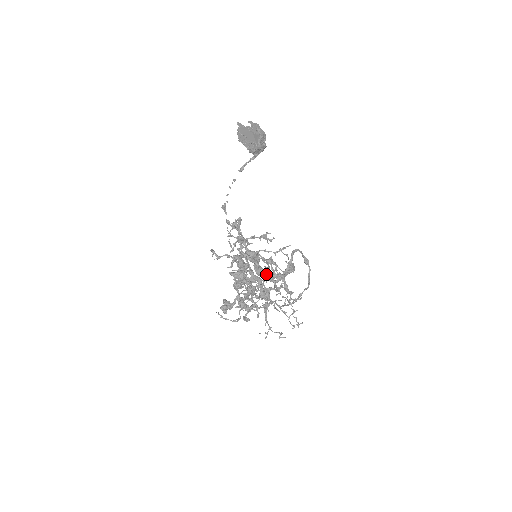
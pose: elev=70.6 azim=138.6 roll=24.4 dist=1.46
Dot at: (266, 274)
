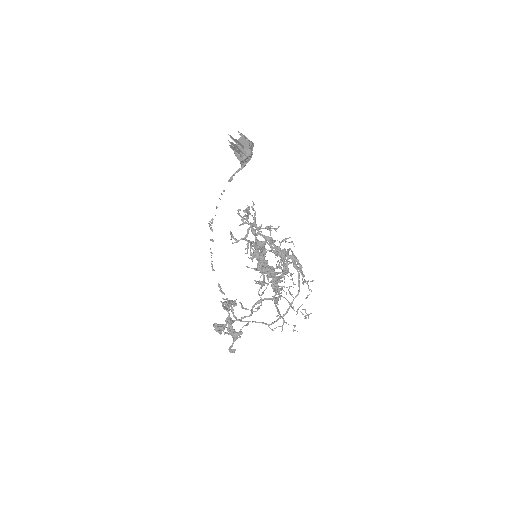
Dot at: (284, 252)
